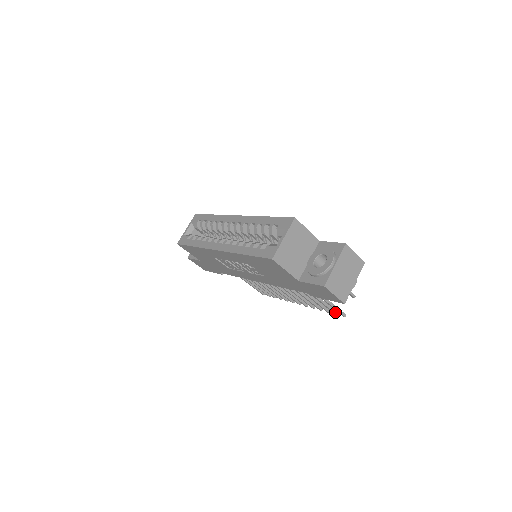
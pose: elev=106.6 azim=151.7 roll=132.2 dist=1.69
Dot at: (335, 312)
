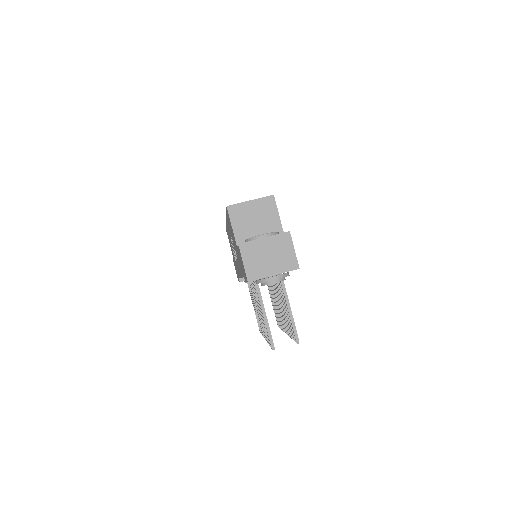
Dot at: occluded
